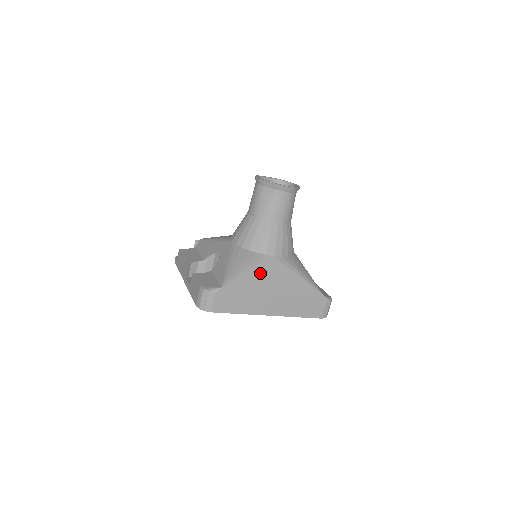
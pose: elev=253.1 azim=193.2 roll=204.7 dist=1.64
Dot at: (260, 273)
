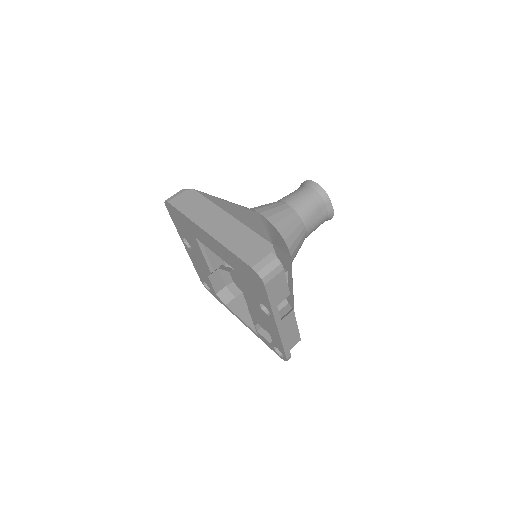
Dot at: (233, 206)
